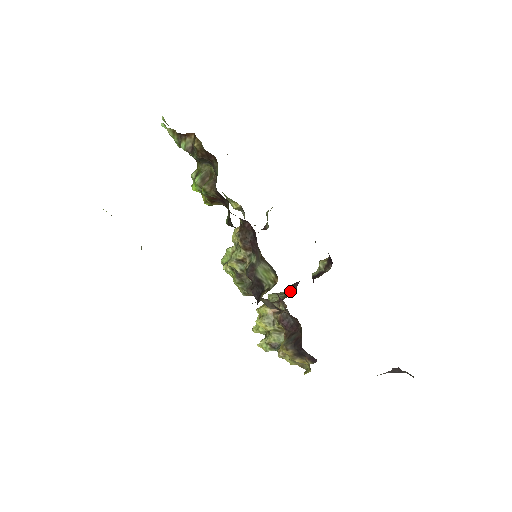
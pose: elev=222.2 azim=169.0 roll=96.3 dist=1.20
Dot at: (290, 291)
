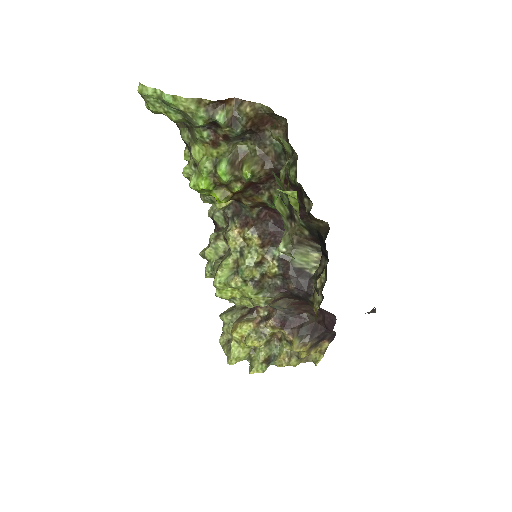
Dot at: occluded
